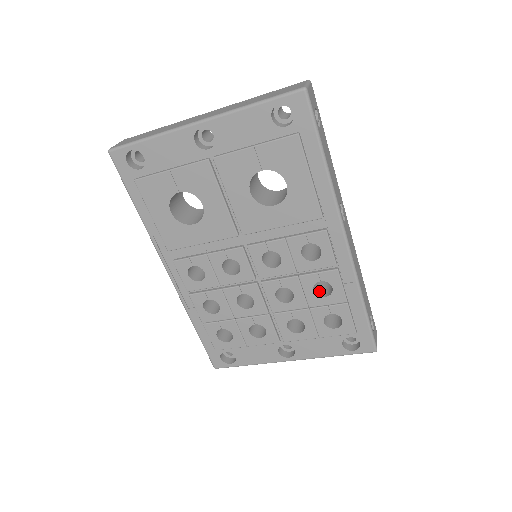
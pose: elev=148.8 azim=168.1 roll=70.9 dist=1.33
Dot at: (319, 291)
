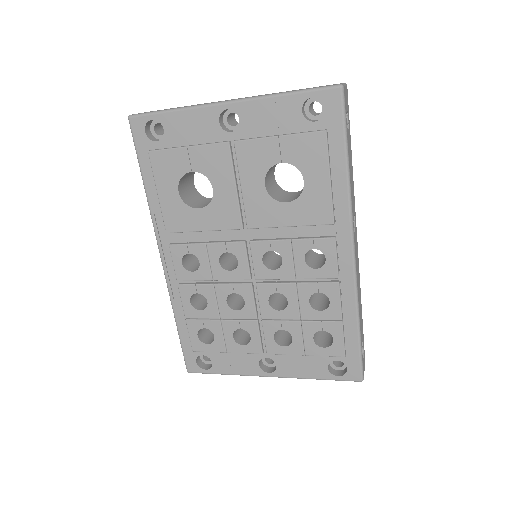
Dot at: (314, 304)
